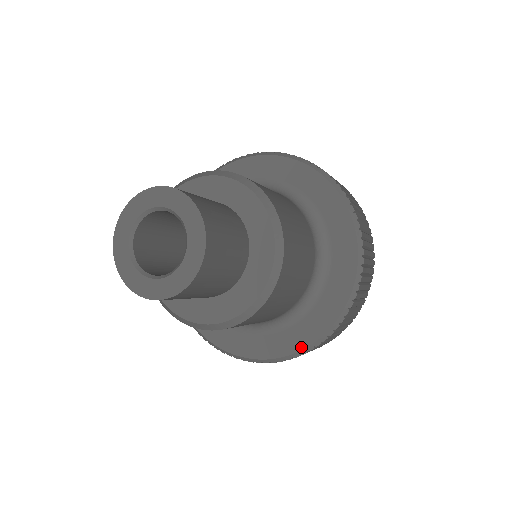
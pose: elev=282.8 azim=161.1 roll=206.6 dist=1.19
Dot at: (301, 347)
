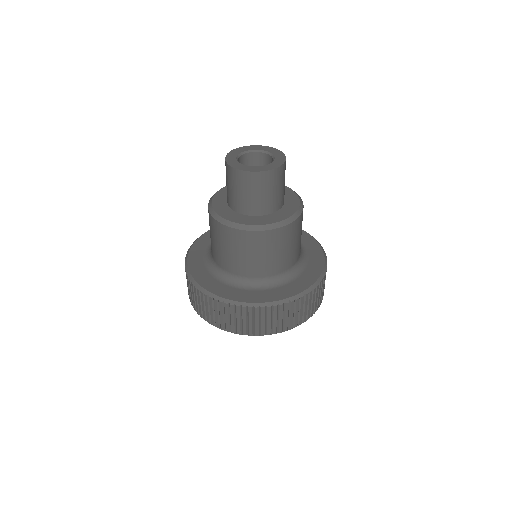
Dot at: (322, 264)
